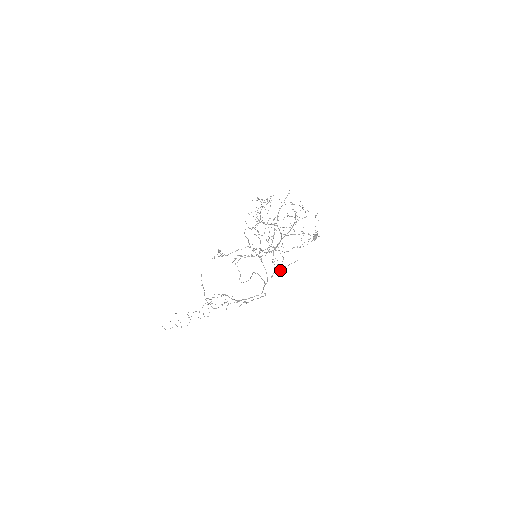
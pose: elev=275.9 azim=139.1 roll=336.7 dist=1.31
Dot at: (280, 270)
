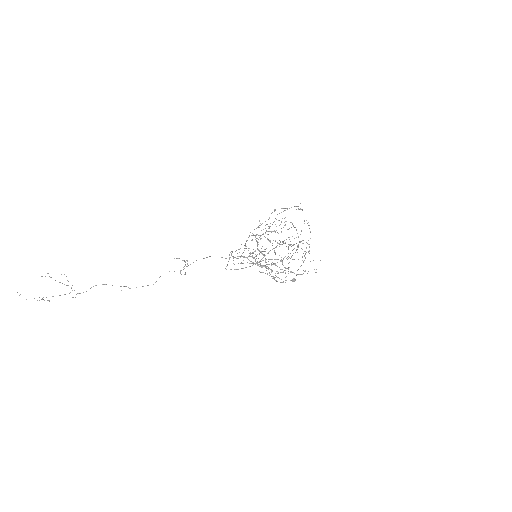
Dot at: occluded
